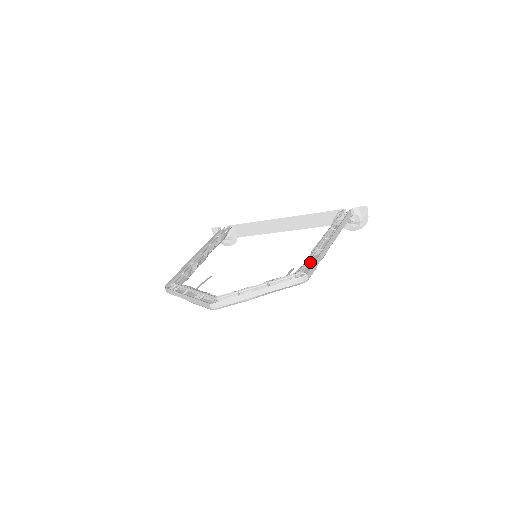
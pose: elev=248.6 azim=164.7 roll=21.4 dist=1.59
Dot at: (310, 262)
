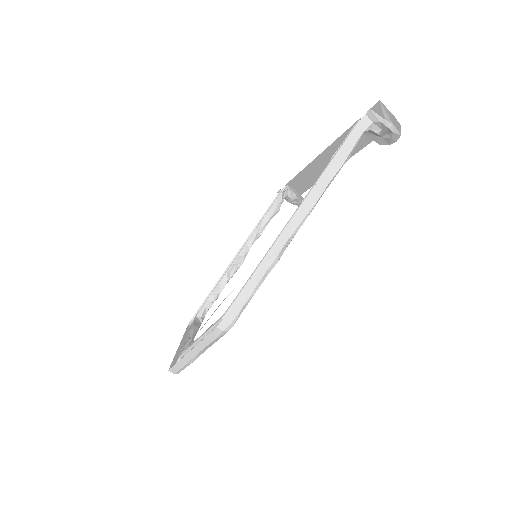
Dot at: occluded
